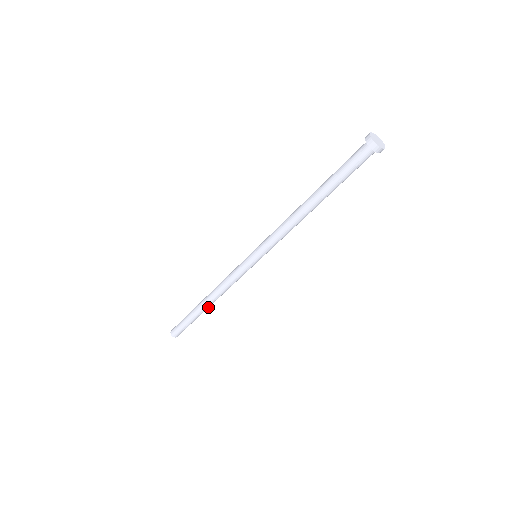
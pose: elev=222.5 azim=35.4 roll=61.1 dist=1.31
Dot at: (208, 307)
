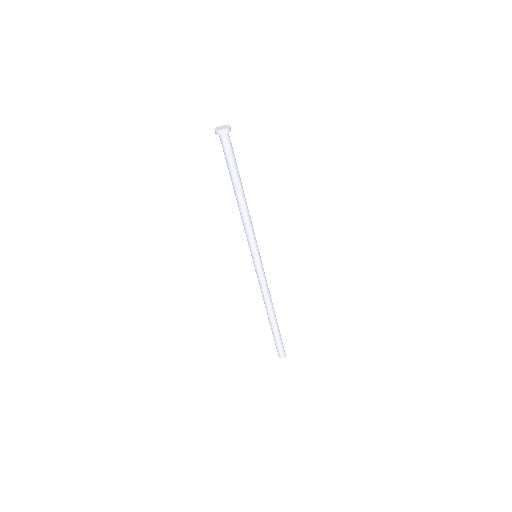
Dot at: (272, 318)
